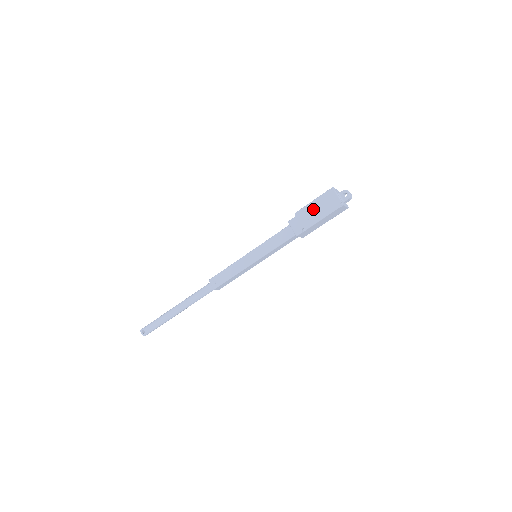
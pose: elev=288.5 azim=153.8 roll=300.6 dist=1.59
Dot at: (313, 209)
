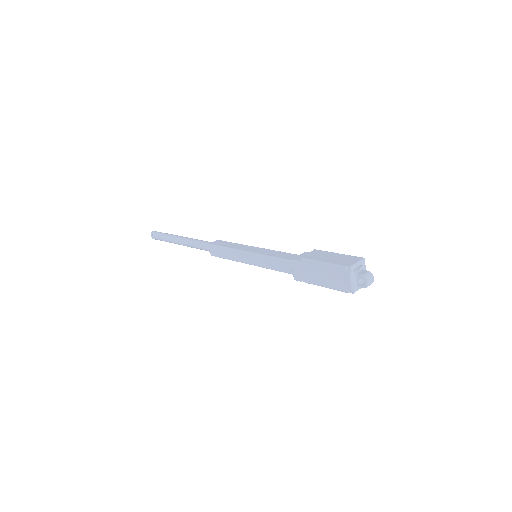
Dot at: (320, 271)
